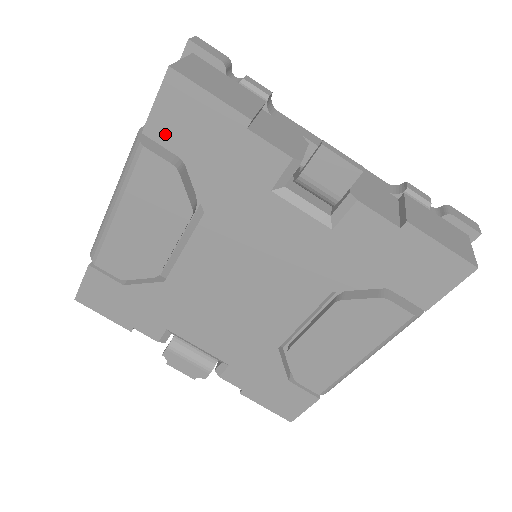
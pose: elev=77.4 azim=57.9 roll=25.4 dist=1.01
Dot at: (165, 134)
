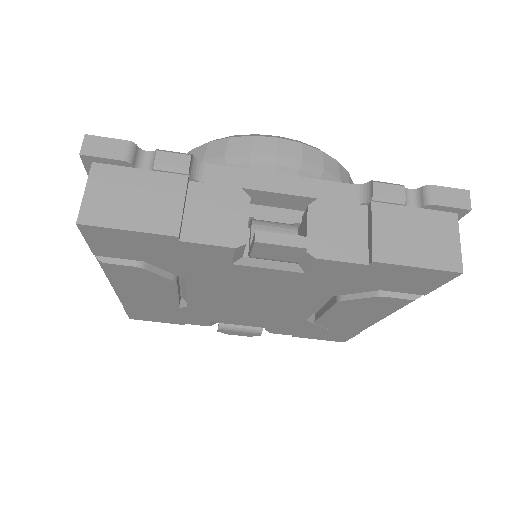
Dot at: (113, 253)
